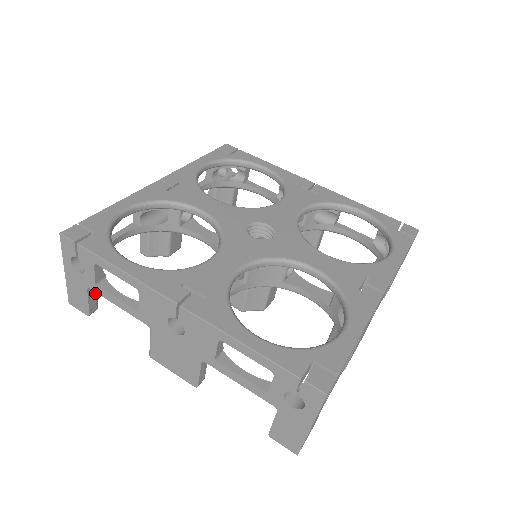
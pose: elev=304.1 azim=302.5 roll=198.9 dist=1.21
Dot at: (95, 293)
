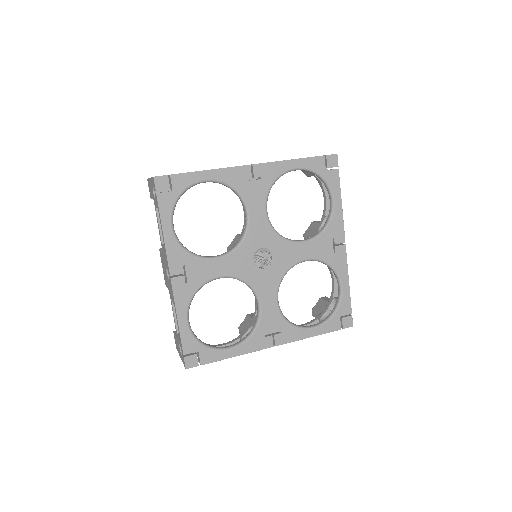
Dot at: occluded
